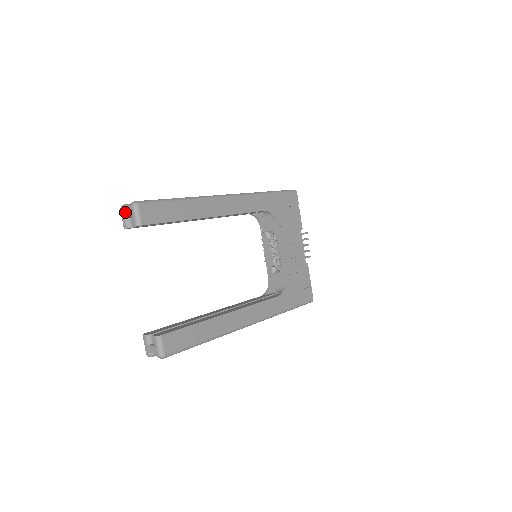
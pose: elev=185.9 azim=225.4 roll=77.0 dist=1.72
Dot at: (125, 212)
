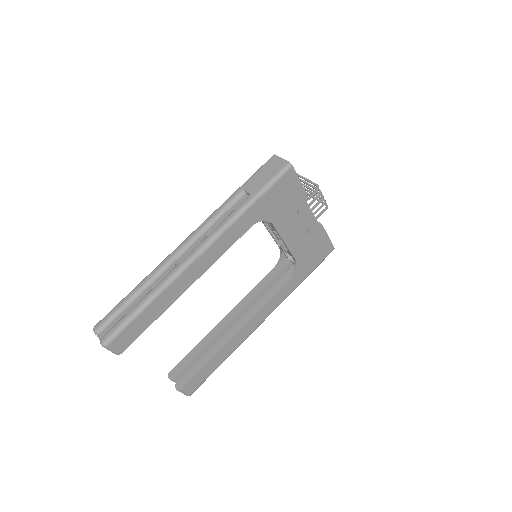
Dot at: (99, 339)
